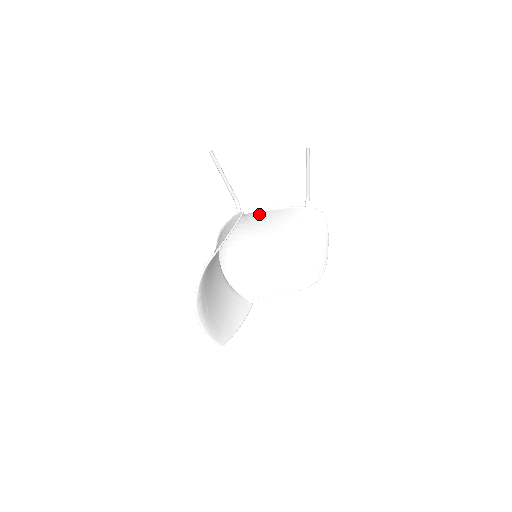
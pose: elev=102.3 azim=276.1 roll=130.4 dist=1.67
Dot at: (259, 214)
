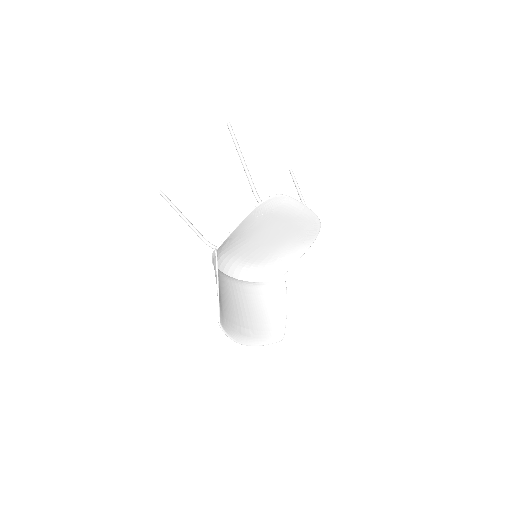
Dot at: (229, 238)
